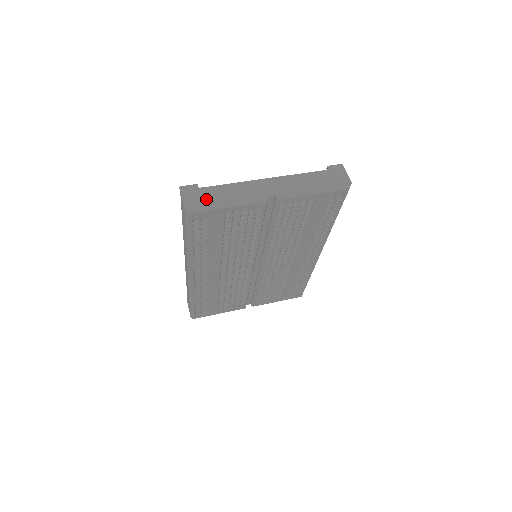
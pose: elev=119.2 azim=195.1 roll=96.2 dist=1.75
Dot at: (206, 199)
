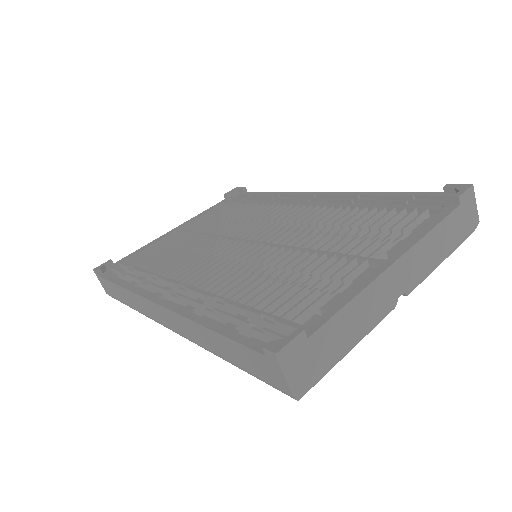
Dot at: (323, 358)
